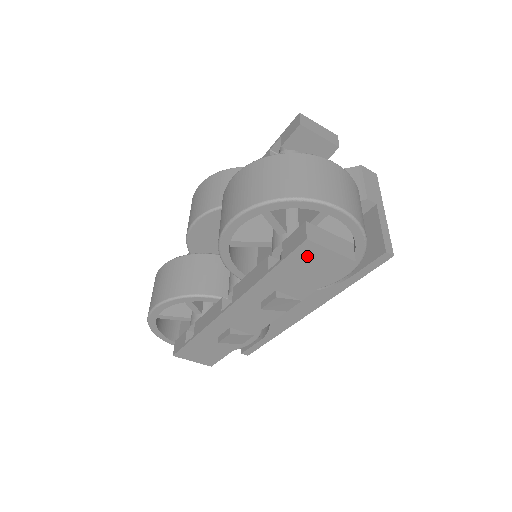
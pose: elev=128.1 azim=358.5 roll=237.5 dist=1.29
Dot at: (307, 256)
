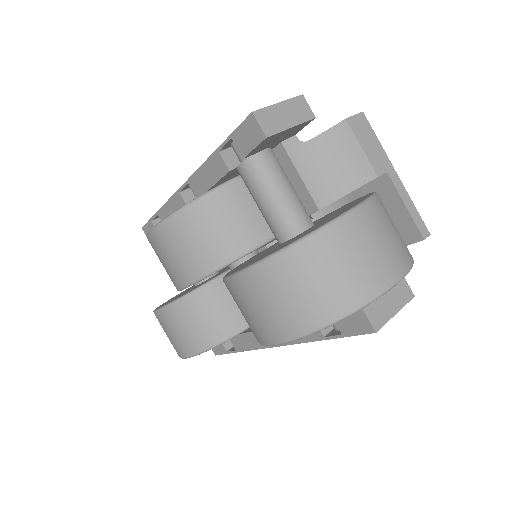
Dot at: occluded
